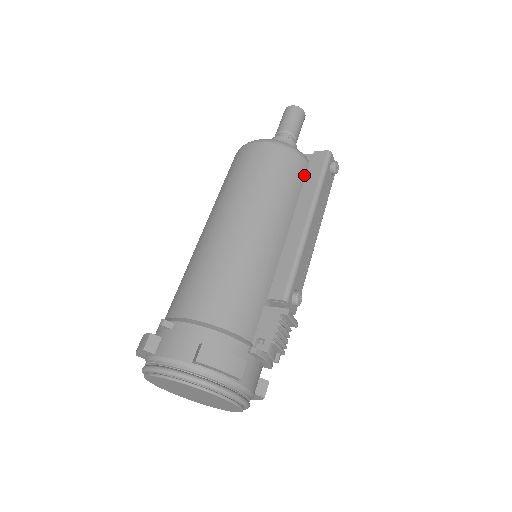
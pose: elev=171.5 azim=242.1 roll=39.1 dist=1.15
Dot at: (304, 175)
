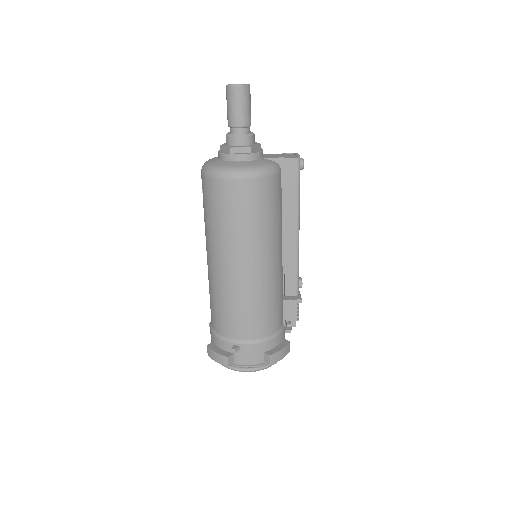
Dot at: (281, 185)
